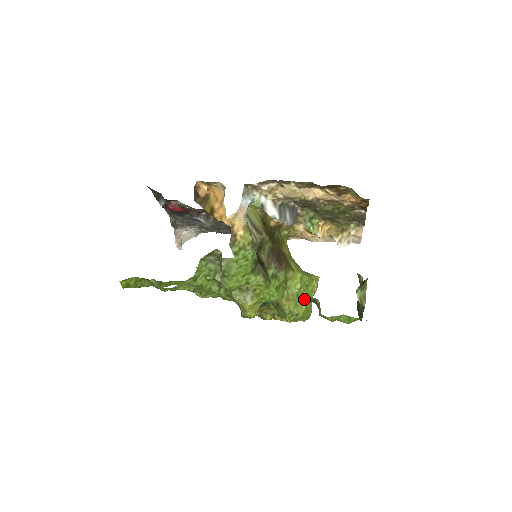
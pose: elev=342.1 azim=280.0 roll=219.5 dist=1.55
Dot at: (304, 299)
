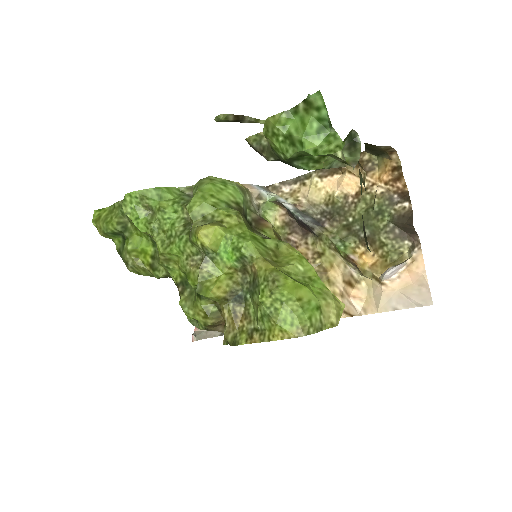
Dot at: (298, 282)
